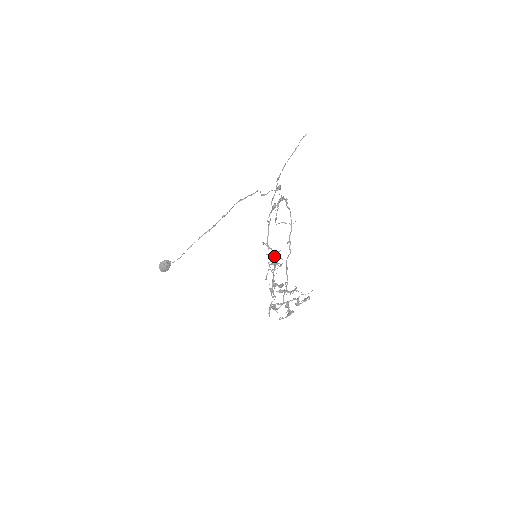
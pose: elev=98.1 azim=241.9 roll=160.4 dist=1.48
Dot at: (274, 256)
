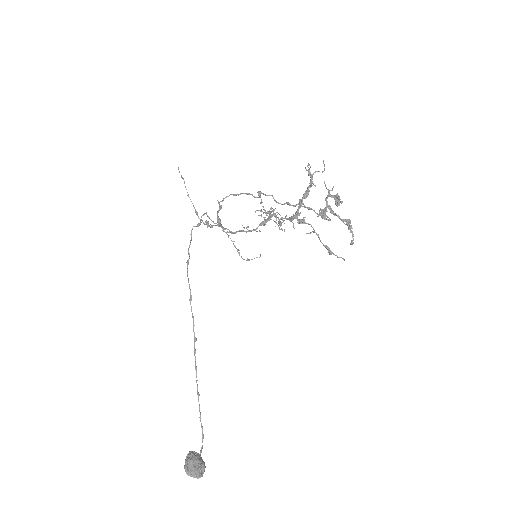
Dot at: (266, 221)
